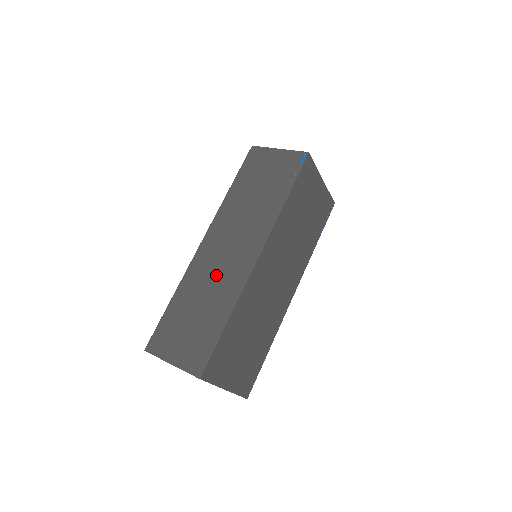
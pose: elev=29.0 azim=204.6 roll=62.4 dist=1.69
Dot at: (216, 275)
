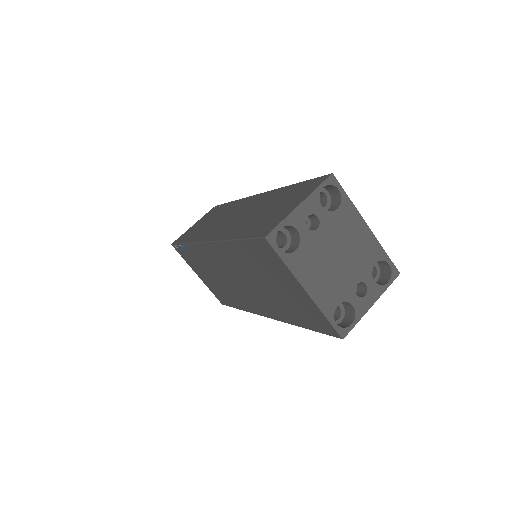
Dot at: (246, 213)
